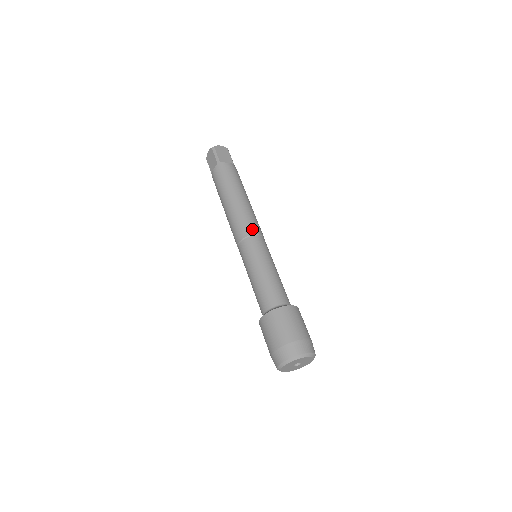
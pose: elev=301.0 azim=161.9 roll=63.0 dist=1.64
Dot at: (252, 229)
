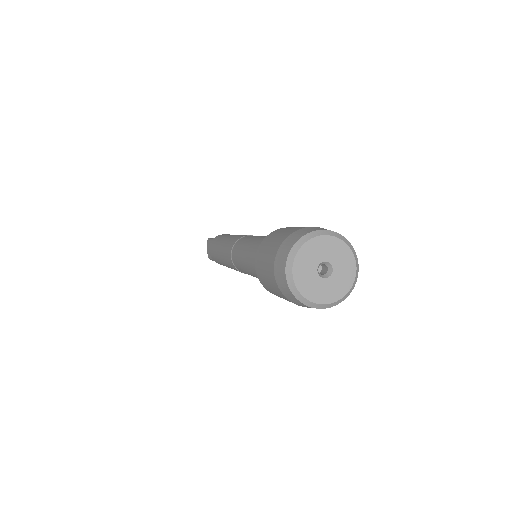
Dot at: (242, 236)
